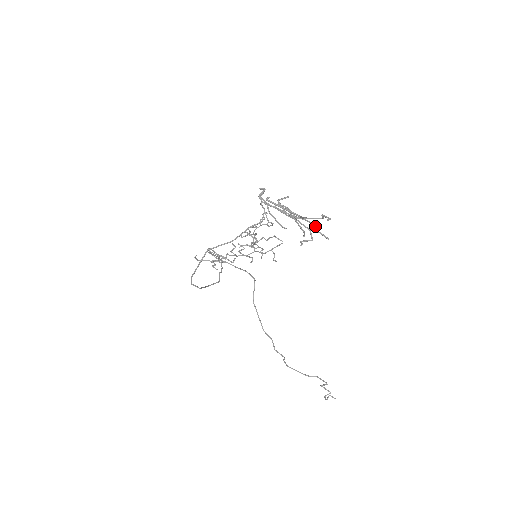
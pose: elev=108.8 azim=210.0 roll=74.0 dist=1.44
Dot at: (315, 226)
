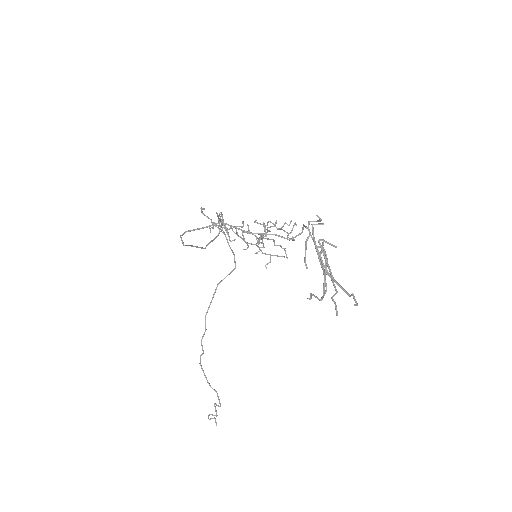
Dot at: (336, 293)
